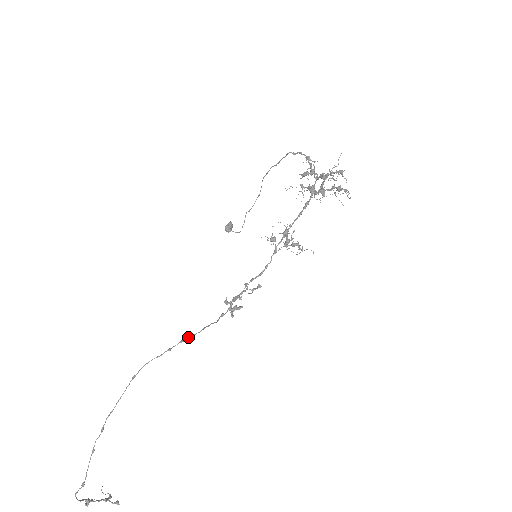
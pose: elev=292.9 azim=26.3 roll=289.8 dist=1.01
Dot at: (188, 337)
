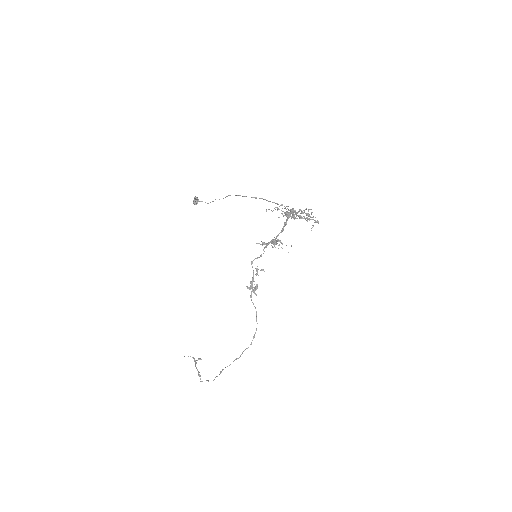
Dot at: occluded
